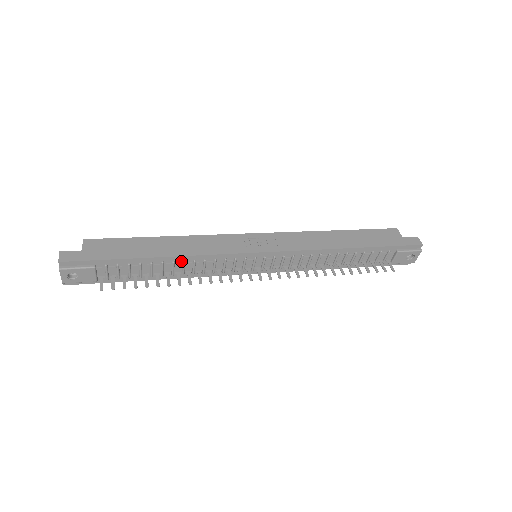
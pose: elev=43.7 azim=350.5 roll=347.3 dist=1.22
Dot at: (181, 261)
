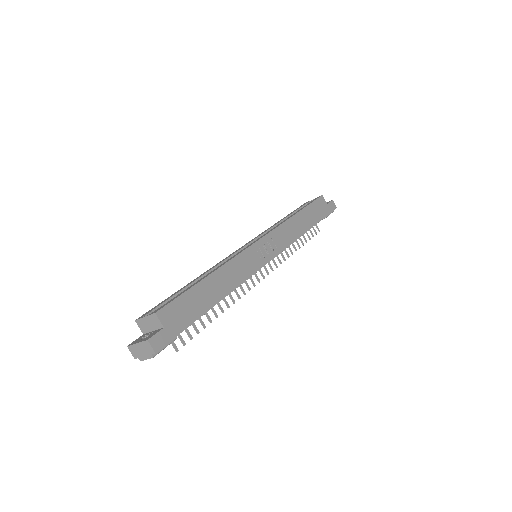
Dot at: occluded
